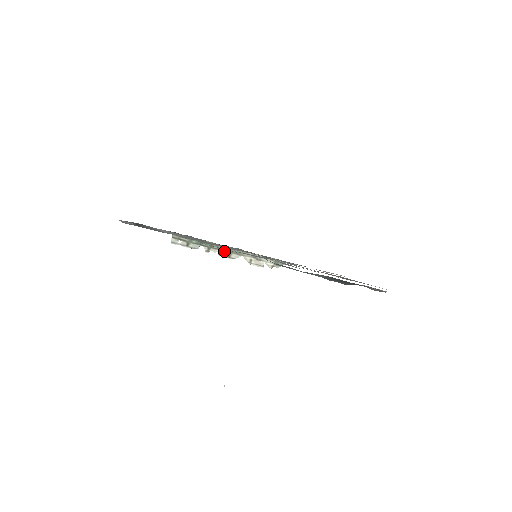
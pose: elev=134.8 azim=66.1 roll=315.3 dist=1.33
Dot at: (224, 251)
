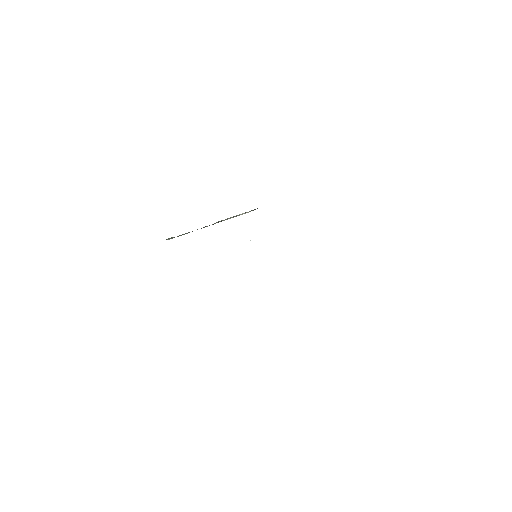
Dot at: occluded
